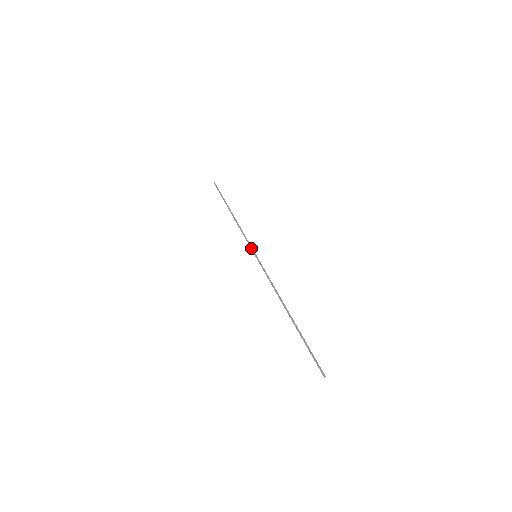
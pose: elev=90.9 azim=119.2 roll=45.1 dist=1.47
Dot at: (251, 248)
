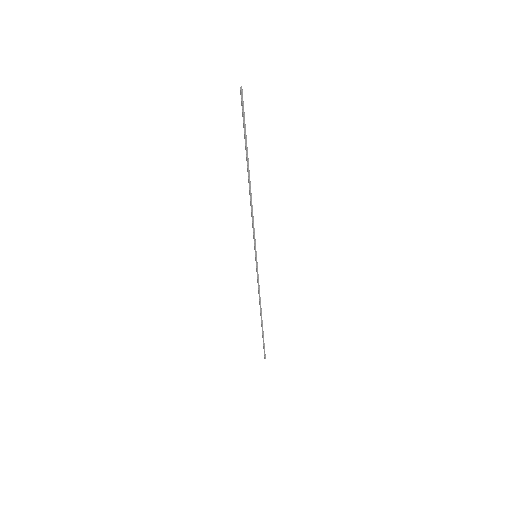
Dot at: (256, 266)
